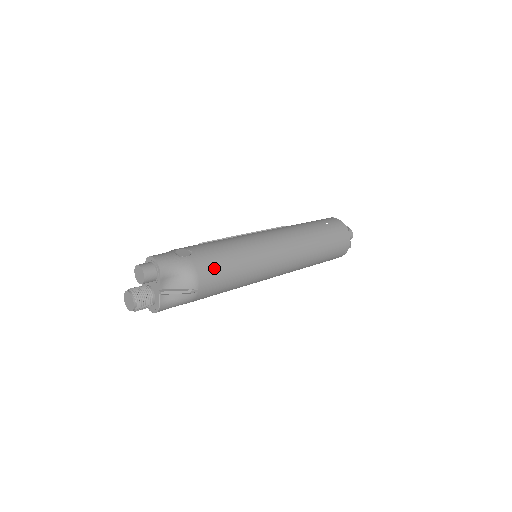
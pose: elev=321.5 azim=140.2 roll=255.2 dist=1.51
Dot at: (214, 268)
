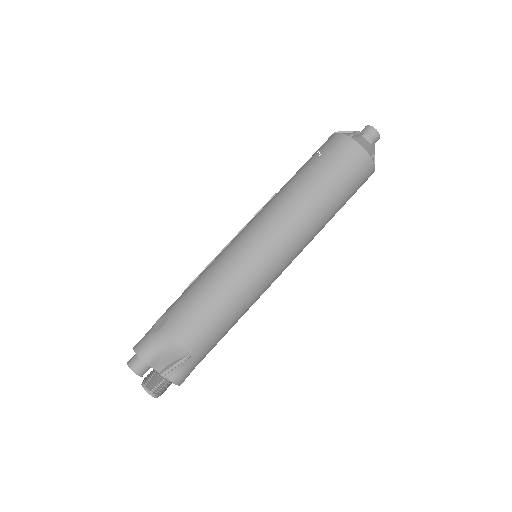
Dot at: (194, 321)
